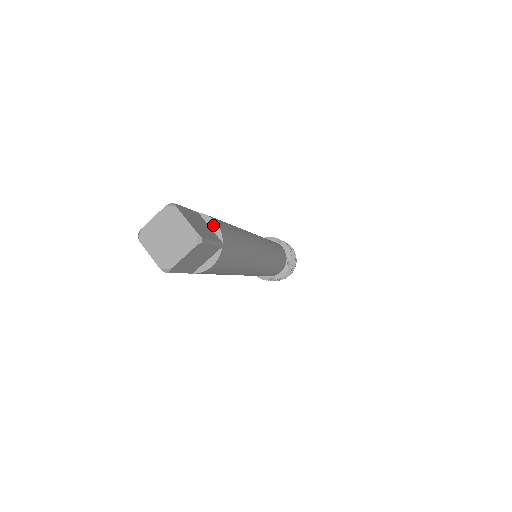
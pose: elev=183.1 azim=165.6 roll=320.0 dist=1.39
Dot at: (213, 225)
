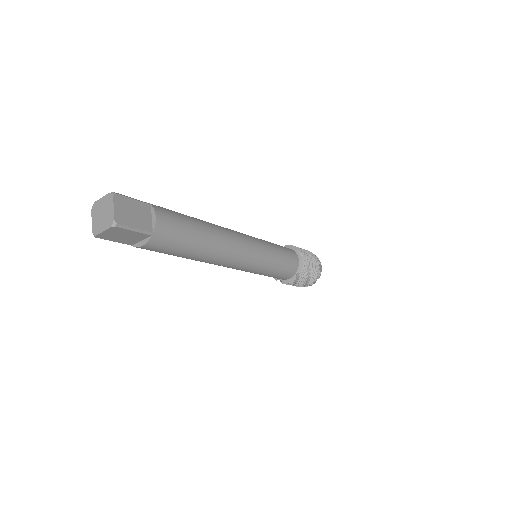
Dot at: (154, 218)
